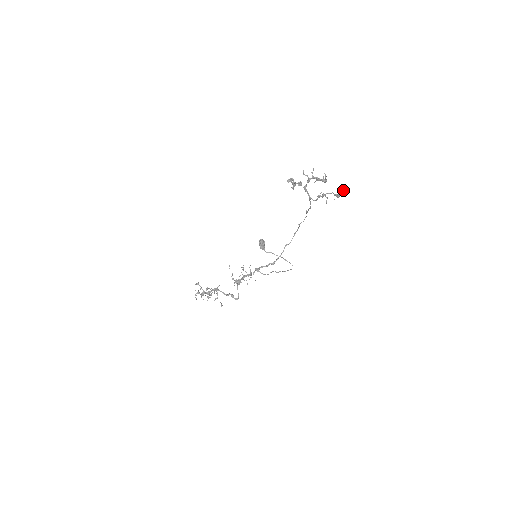
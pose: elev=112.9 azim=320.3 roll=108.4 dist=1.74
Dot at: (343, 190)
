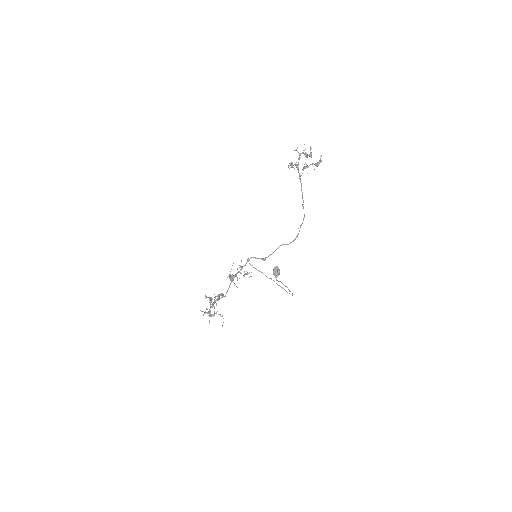
Dot at: (320, 158)
